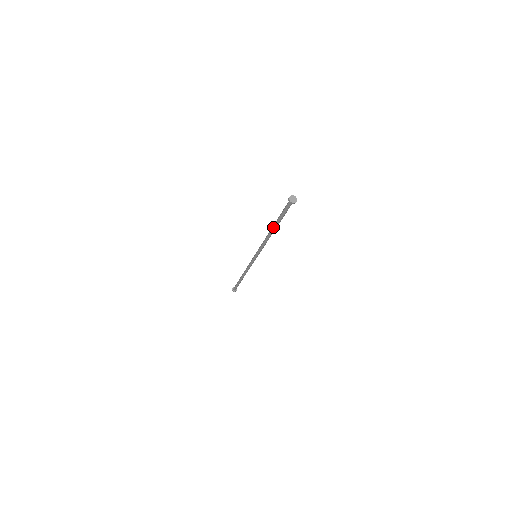
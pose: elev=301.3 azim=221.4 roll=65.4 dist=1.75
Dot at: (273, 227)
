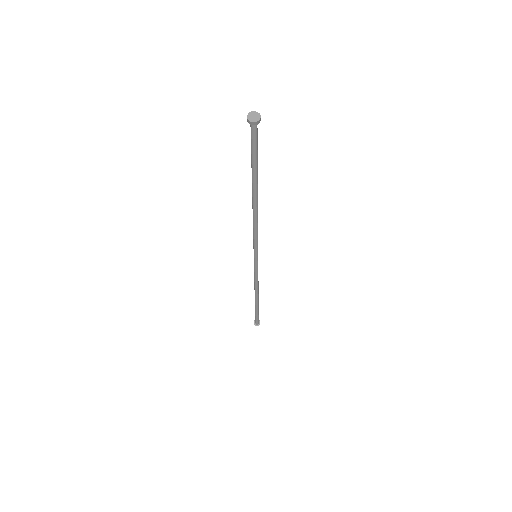
Dot at: (252, 187)
